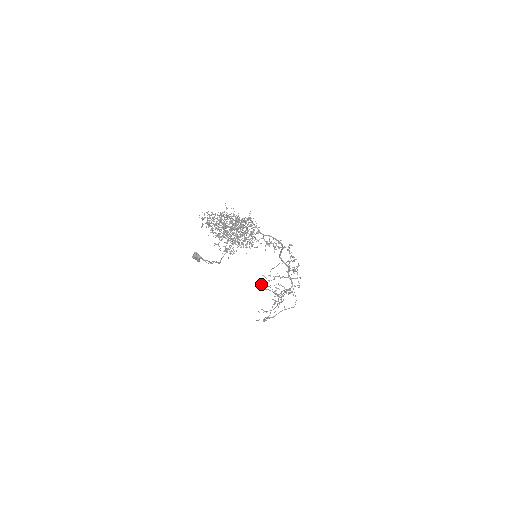
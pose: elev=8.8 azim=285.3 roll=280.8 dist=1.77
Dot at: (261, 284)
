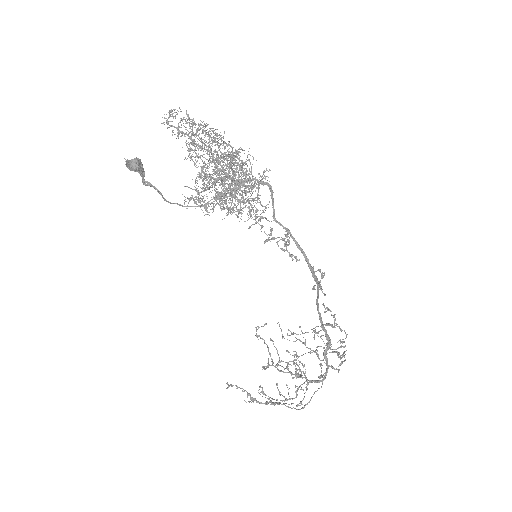
Dot at: occluded
